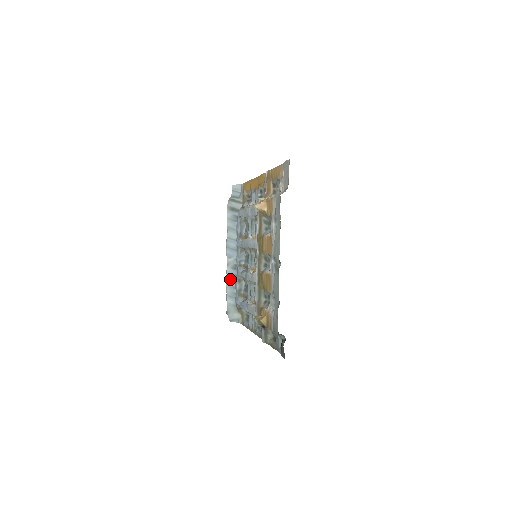
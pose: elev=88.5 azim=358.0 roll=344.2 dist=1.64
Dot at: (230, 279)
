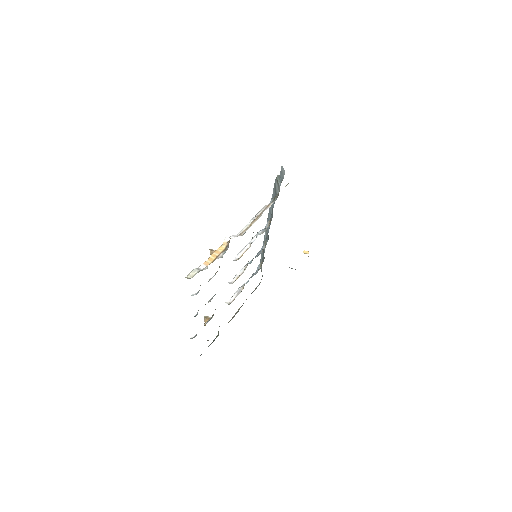
Dot at: occluded
